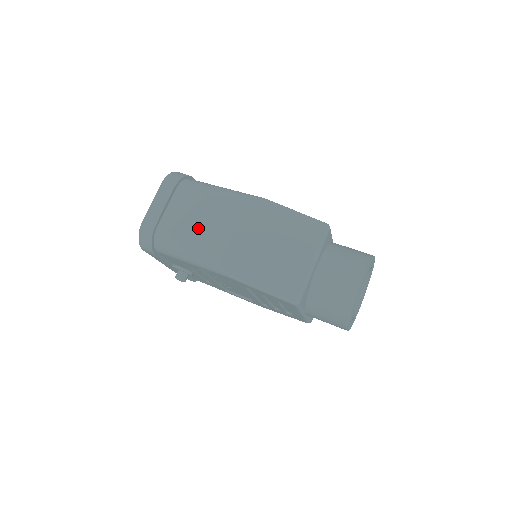
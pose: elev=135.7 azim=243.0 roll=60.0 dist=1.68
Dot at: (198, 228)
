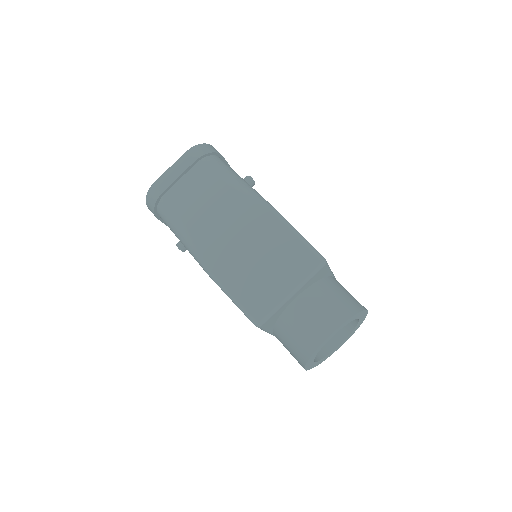
Dot at: (198, 211)
